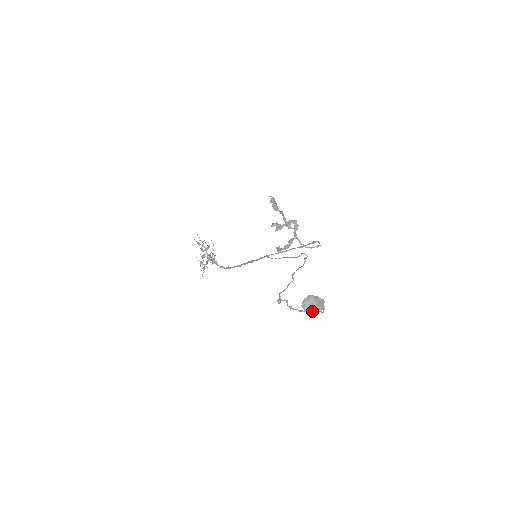
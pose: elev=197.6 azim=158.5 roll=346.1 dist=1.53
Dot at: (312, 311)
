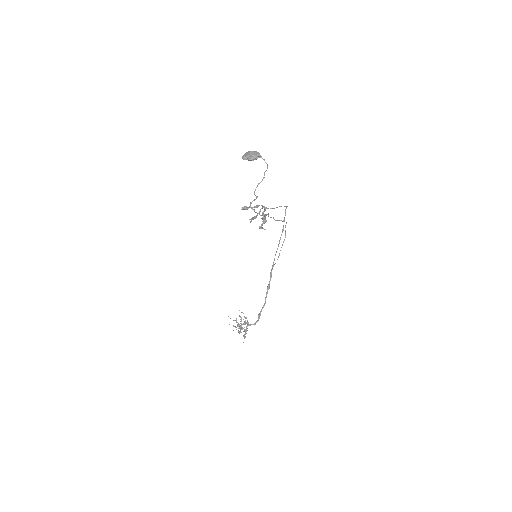
Dot at: (251, 157)
